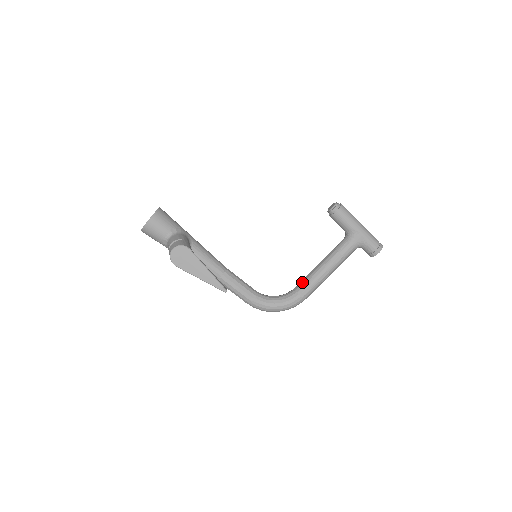
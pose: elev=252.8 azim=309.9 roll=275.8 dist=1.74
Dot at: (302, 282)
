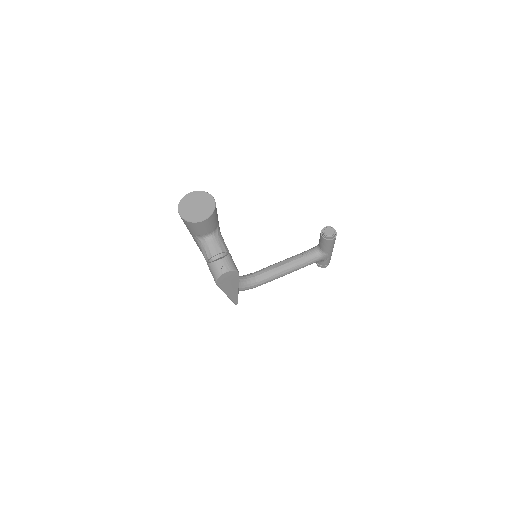
Dot at: (266, 274)
